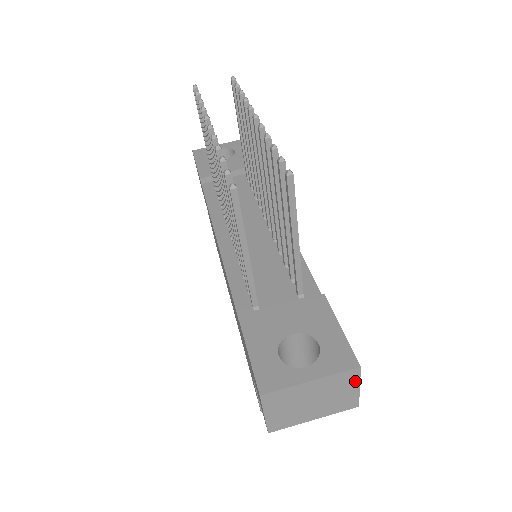
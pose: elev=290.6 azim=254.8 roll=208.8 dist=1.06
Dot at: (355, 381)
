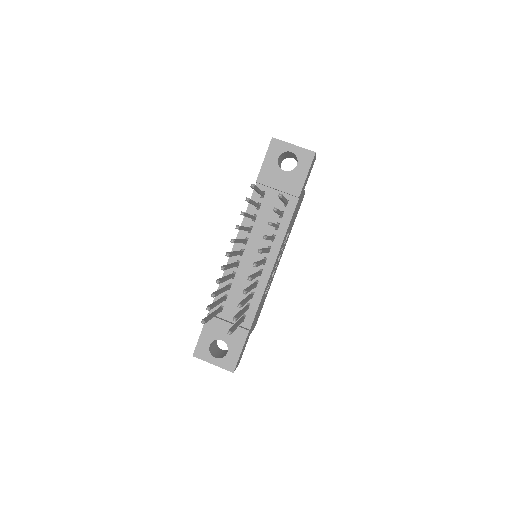
Dot at: occluded
